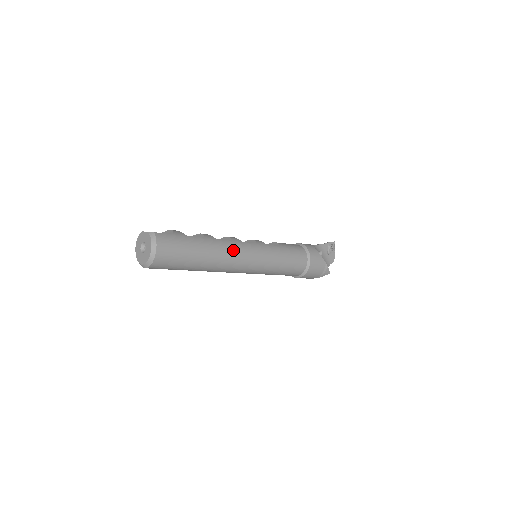
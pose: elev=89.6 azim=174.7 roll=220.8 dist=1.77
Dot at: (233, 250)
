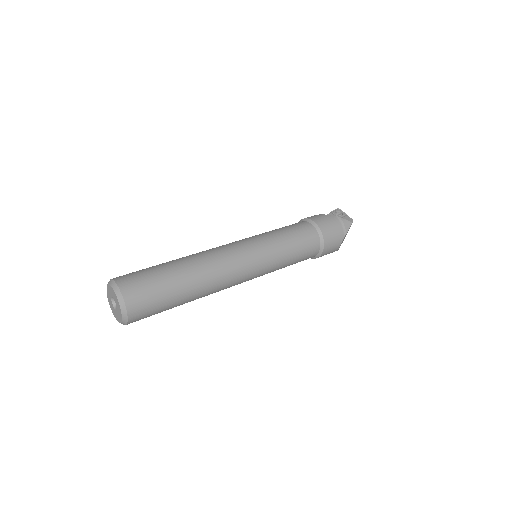
Dot at: (213, 252)
